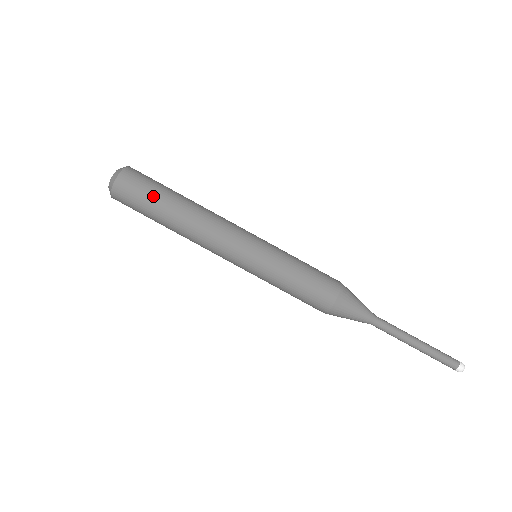
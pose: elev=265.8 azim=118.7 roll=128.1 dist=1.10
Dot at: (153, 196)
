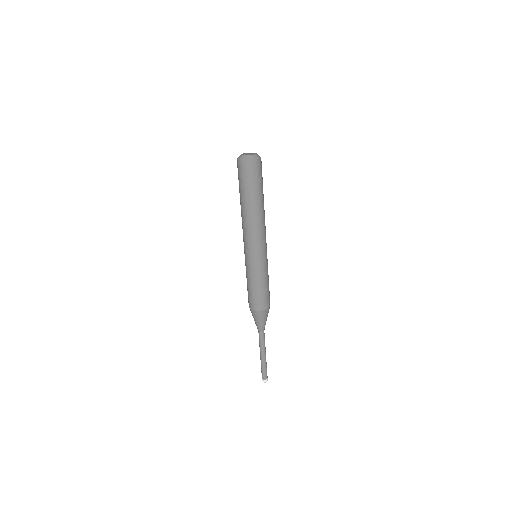
Dot at: (247, 187)
